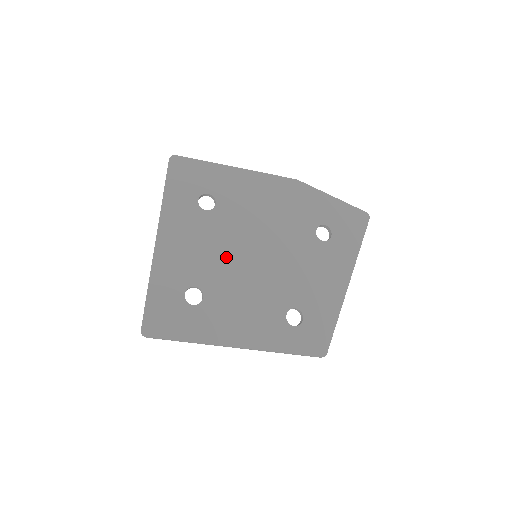
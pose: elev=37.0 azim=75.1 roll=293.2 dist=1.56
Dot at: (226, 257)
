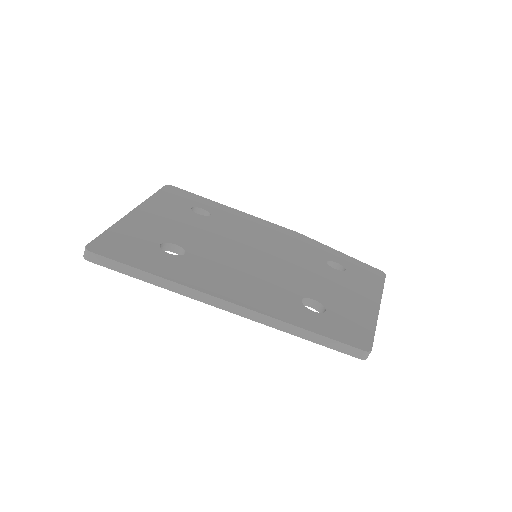
Dot at: (219, 242)
